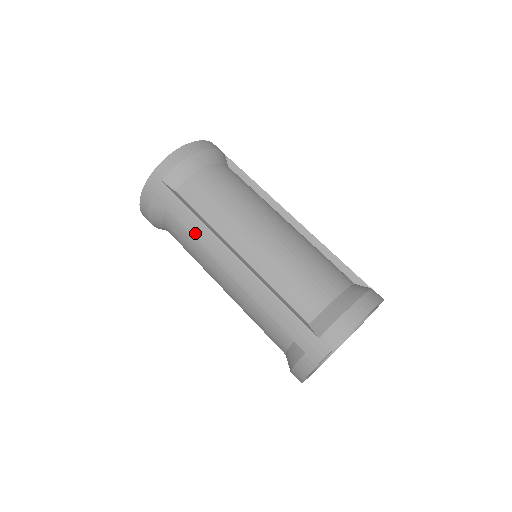
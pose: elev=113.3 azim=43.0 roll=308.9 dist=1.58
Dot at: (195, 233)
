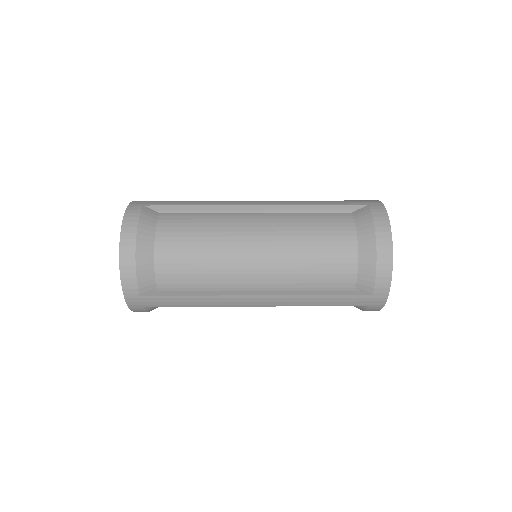
Dot at: (209, 304)
